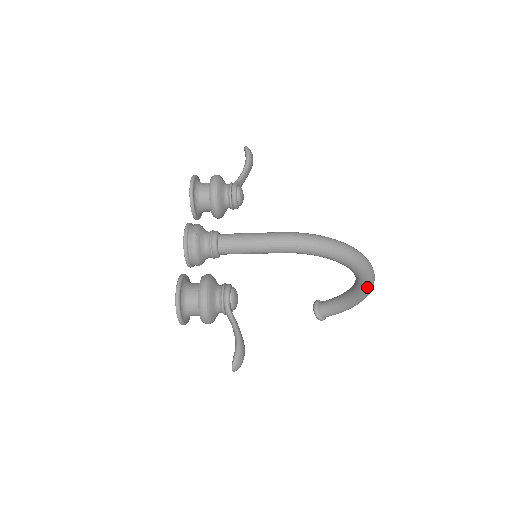
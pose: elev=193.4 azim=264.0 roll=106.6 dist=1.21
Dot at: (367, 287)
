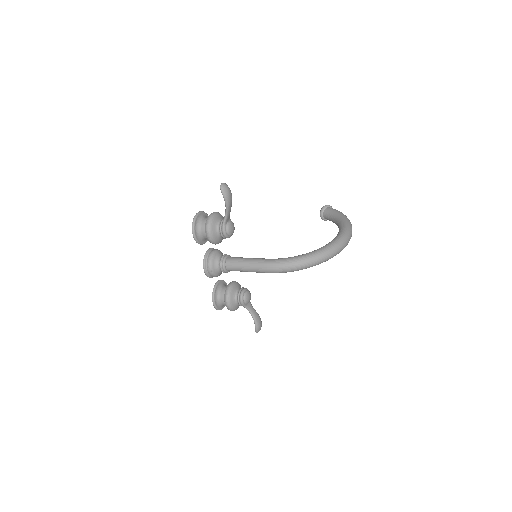
Dot at: occluded
